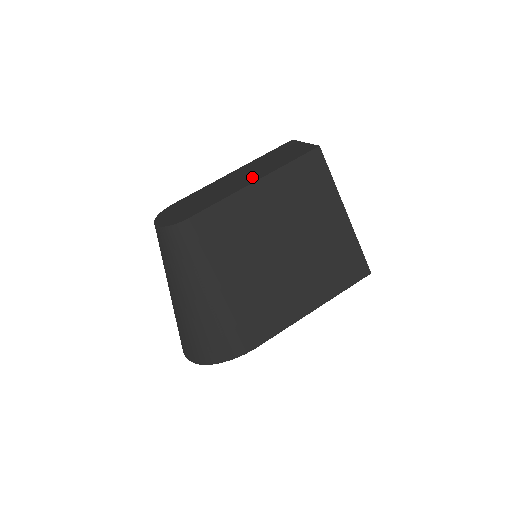
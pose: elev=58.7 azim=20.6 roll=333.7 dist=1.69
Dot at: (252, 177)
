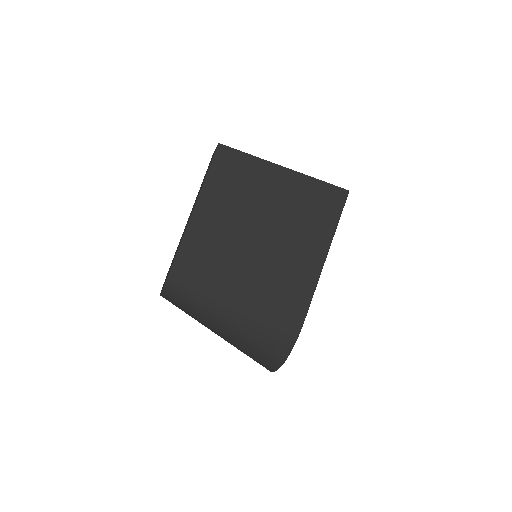
Dot at: (193, 207)
